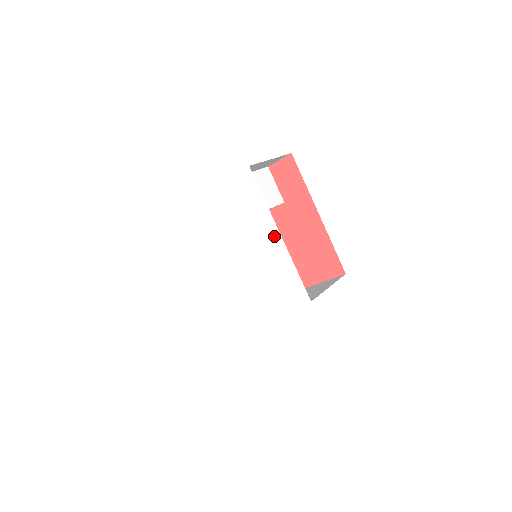
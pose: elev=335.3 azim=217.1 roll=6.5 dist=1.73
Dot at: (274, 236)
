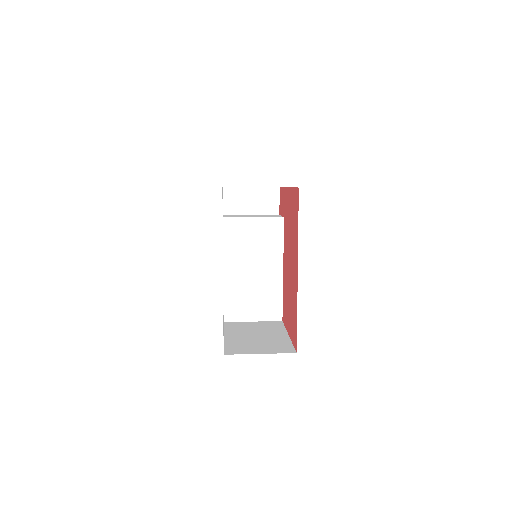
Dot at: occluded
